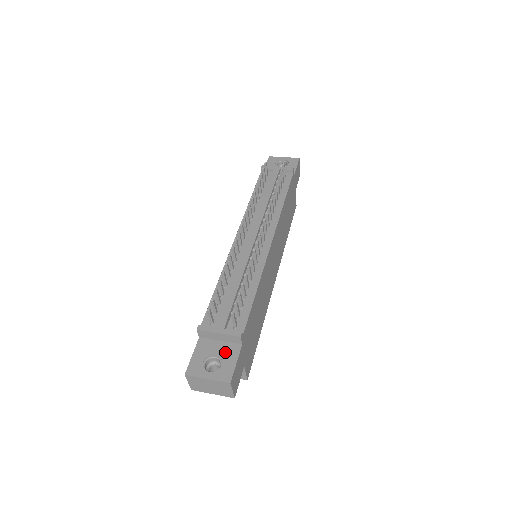
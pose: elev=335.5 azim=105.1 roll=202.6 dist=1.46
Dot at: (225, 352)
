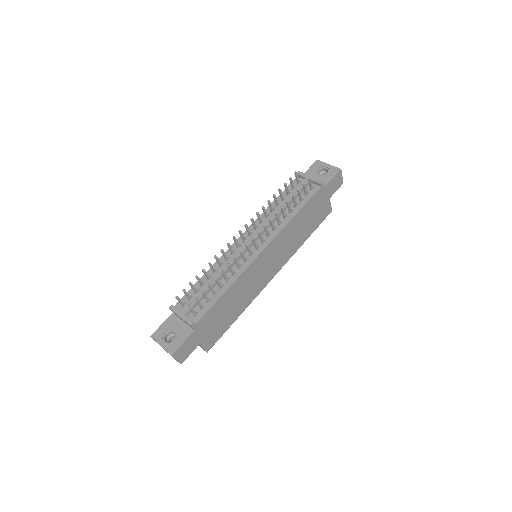
Dot at: (181, 331)
